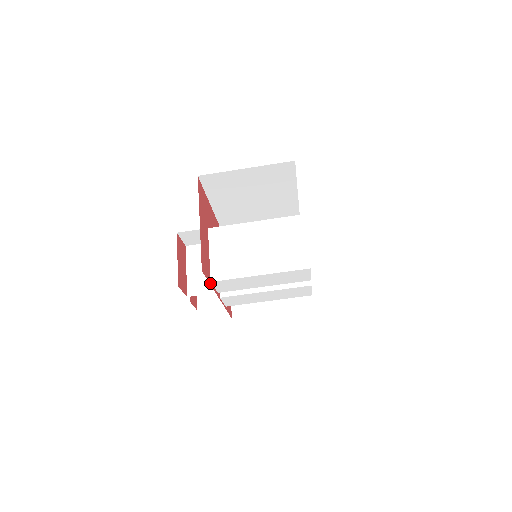
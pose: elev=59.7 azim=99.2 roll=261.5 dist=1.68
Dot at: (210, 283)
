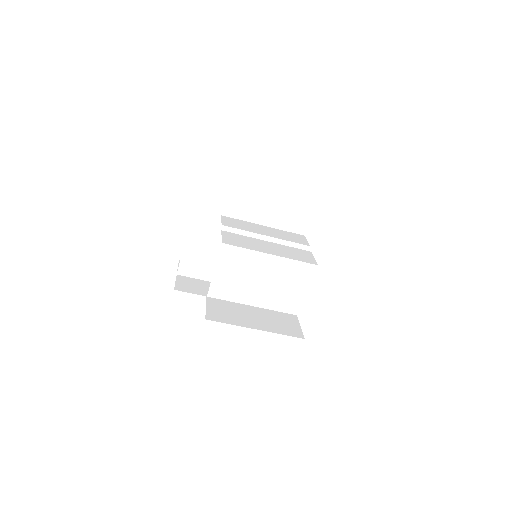
Dot at: (206, 299)
